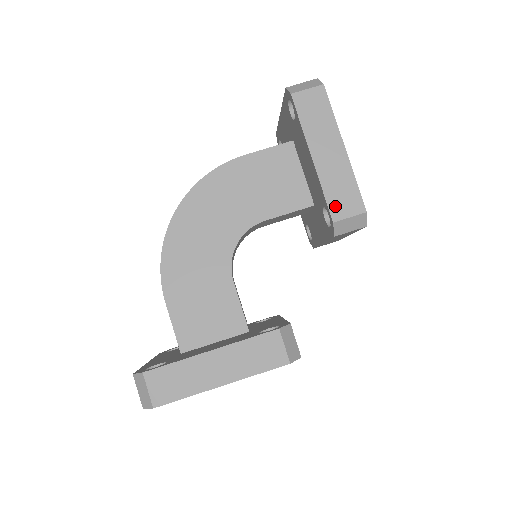
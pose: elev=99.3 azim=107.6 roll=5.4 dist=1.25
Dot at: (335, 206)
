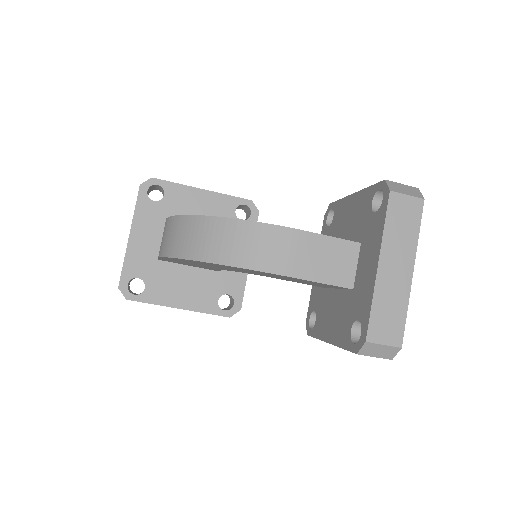
Dot at: occluded
